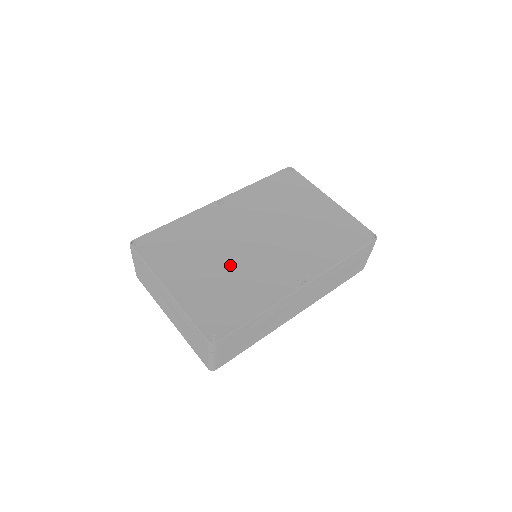
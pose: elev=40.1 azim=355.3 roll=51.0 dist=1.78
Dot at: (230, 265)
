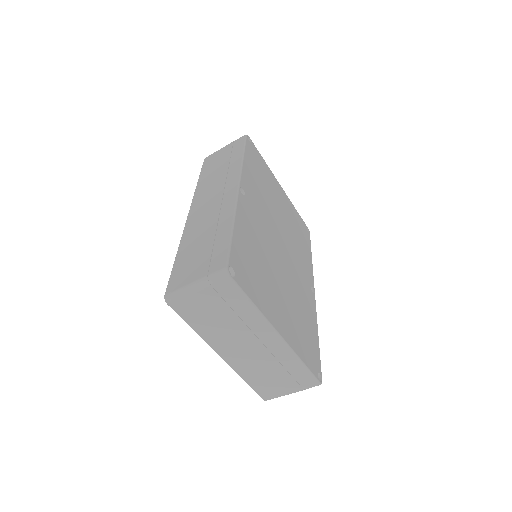
Dot at: (287, 285)
